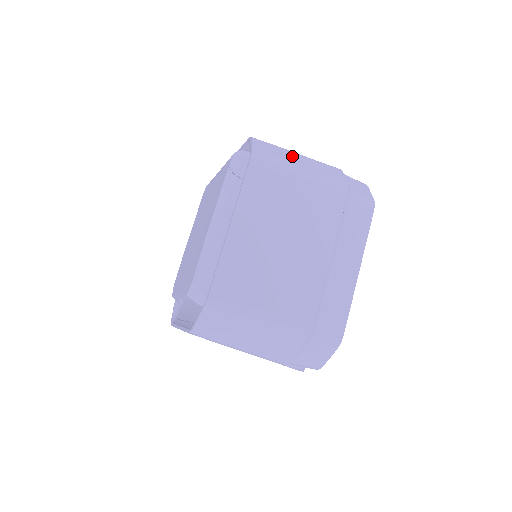
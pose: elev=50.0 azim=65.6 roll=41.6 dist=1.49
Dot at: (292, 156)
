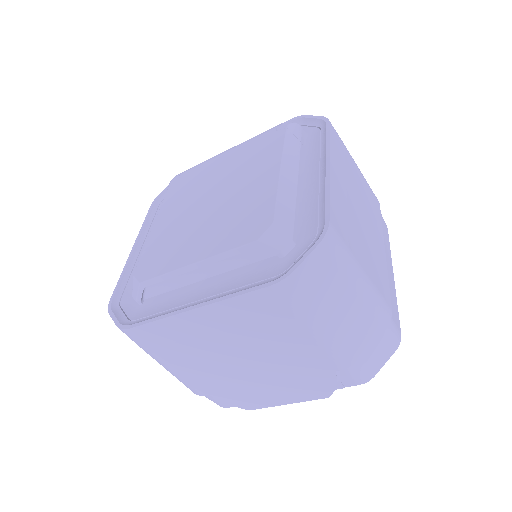
Dot at: occluded
